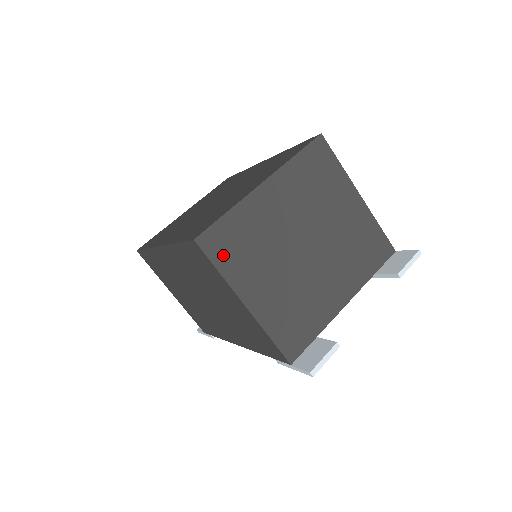
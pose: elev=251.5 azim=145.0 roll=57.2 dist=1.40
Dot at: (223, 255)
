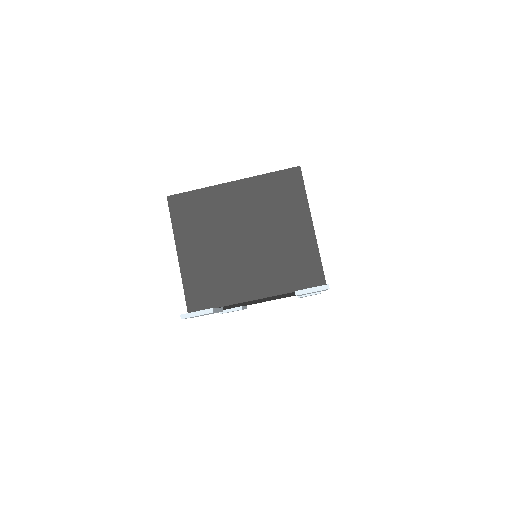
Dot at: (180, 215)
